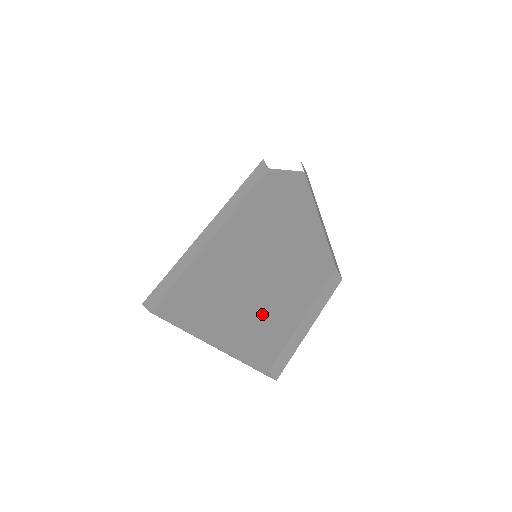
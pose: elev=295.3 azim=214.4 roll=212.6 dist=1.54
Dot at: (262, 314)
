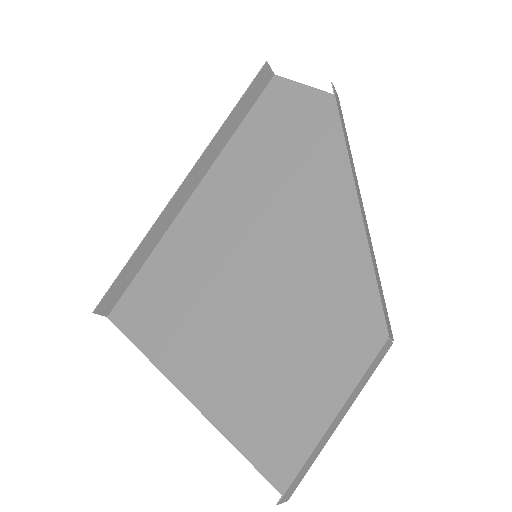
Dot at: (266, 372)
